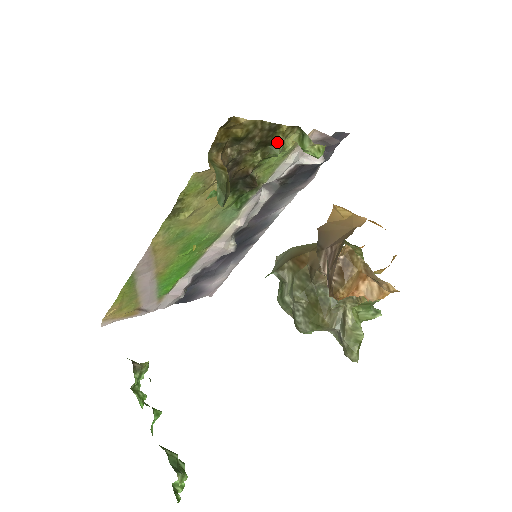
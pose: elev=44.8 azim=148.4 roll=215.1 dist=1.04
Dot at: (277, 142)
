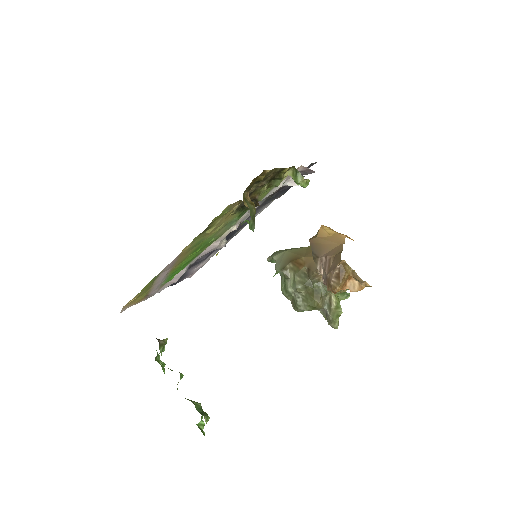
Dot at: (279, 178)
